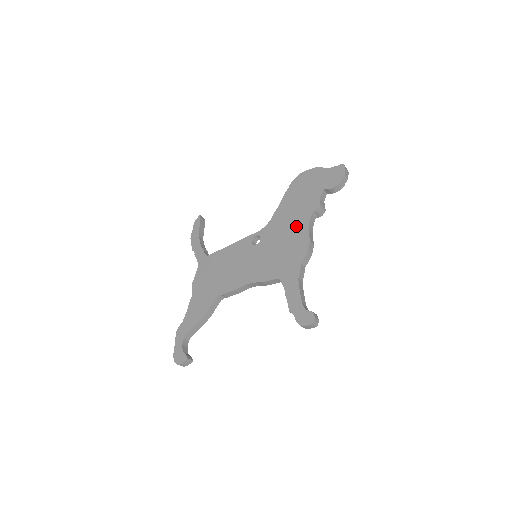
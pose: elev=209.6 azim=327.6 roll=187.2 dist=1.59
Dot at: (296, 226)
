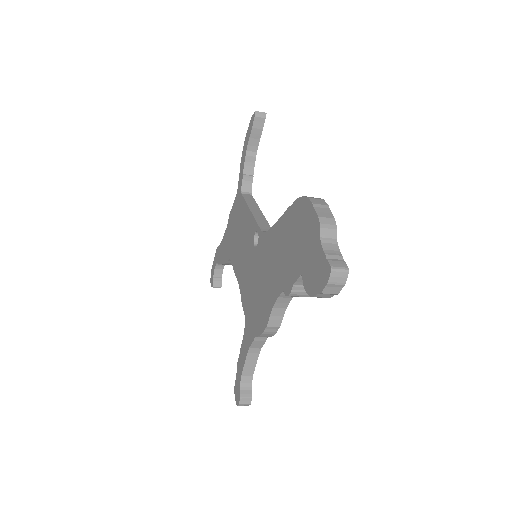
Dot at: (270, 283)
